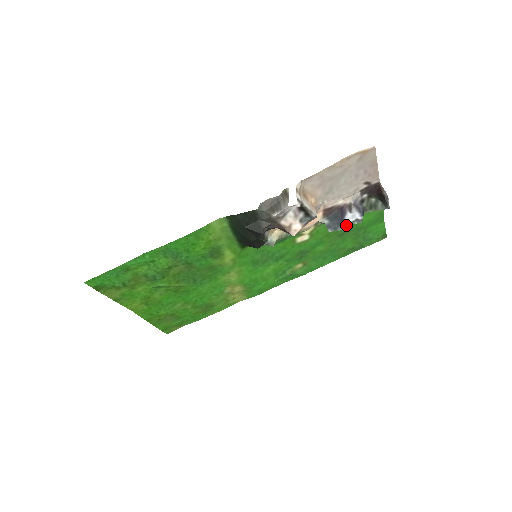
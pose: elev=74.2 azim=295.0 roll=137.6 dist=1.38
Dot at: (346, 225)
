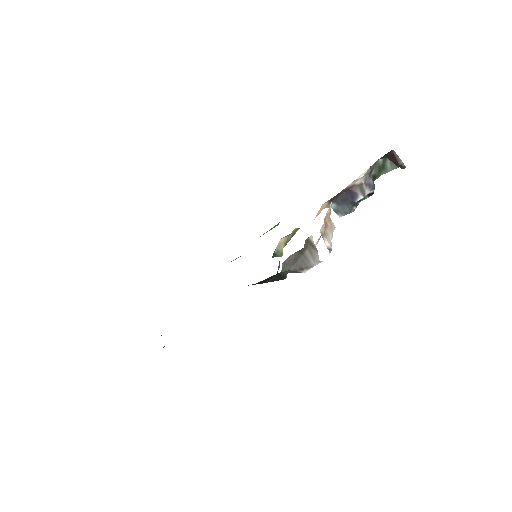
Dot at: (357, 204)
